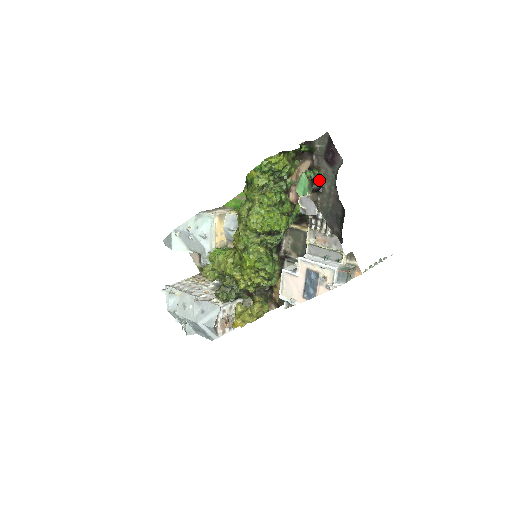
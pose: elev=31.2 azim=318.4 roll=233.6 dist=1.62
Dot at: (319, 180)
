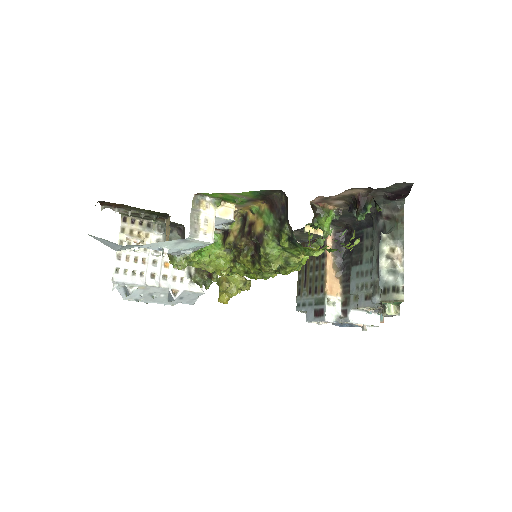
Dot at: occluded
